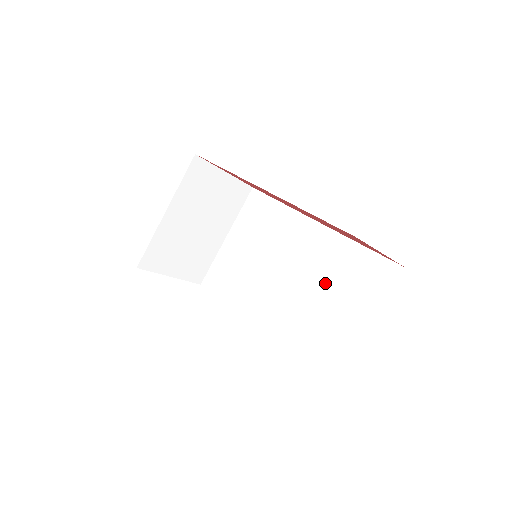
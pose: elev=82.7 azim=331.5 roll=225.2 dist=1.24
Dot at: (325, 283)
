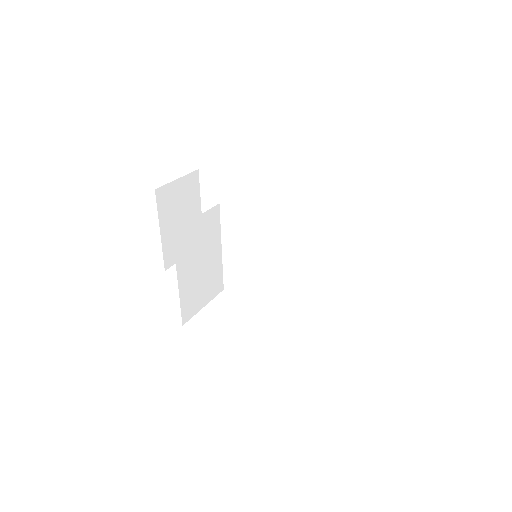
Dot at: (324, 262)
